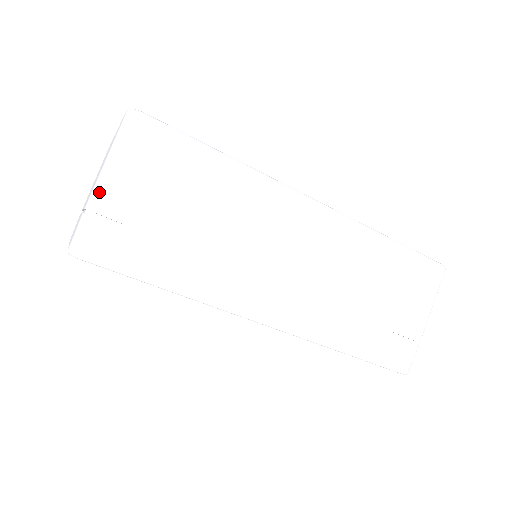
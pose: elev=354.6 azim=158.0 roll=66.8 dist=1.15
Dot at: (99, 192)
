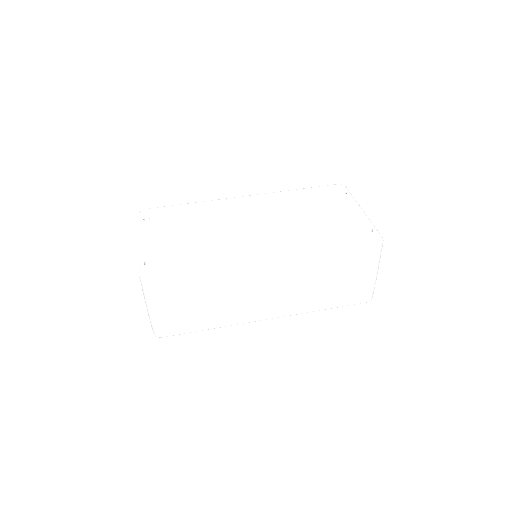
Dot at: (151, 314)
